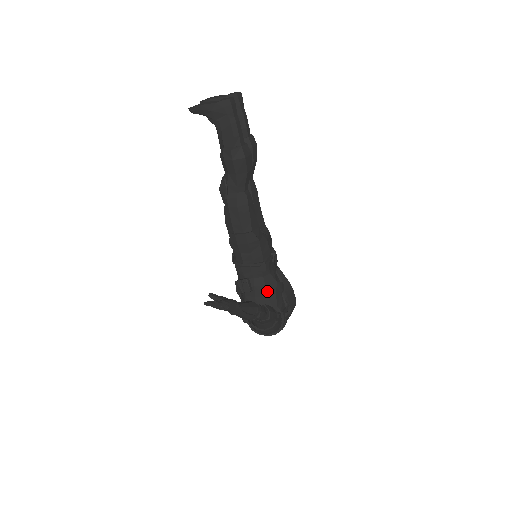
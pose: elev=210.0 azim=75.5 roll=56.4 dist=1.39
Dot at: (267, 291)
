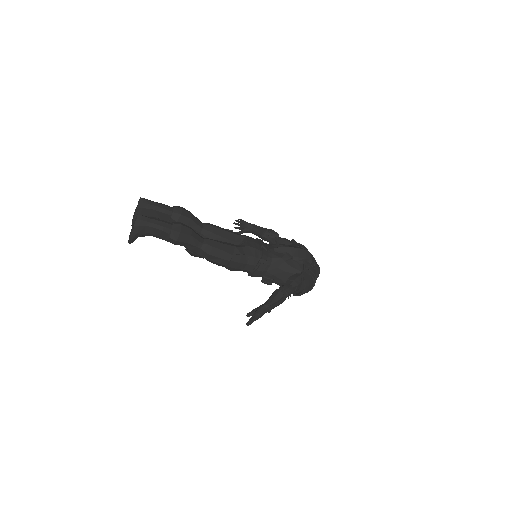
Dot at: (282, 269)
